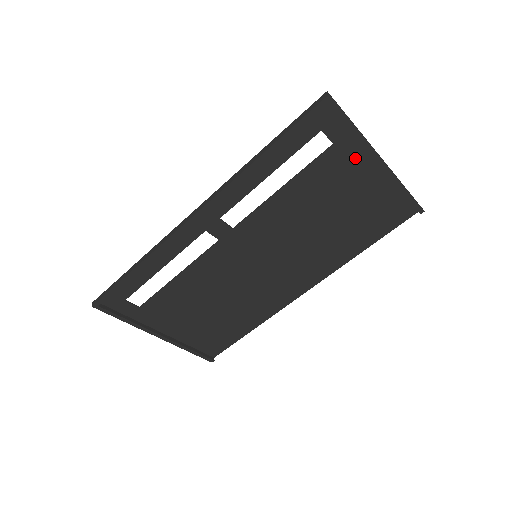
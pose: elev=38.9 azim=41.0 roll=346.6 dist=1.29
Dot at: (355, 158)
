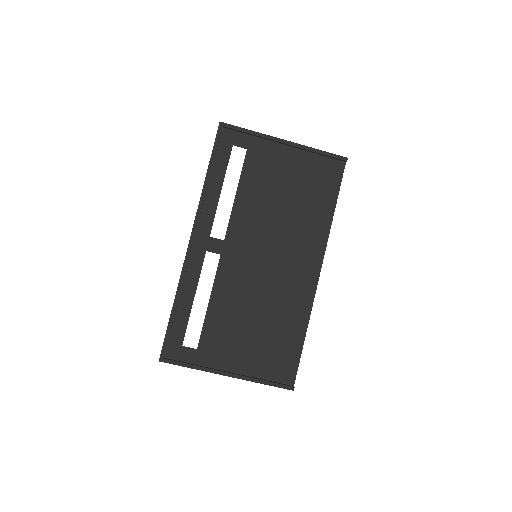
Dot at: (268, 150)
